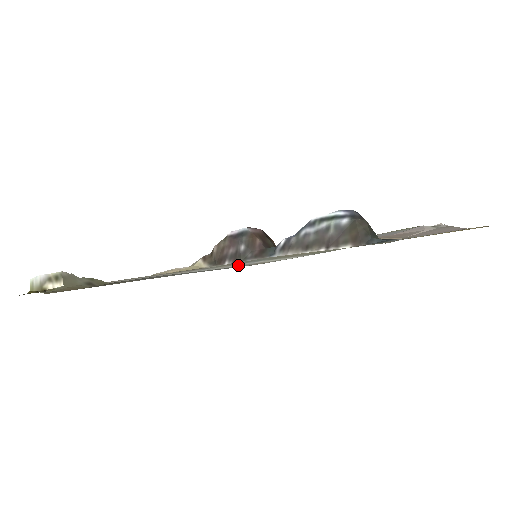
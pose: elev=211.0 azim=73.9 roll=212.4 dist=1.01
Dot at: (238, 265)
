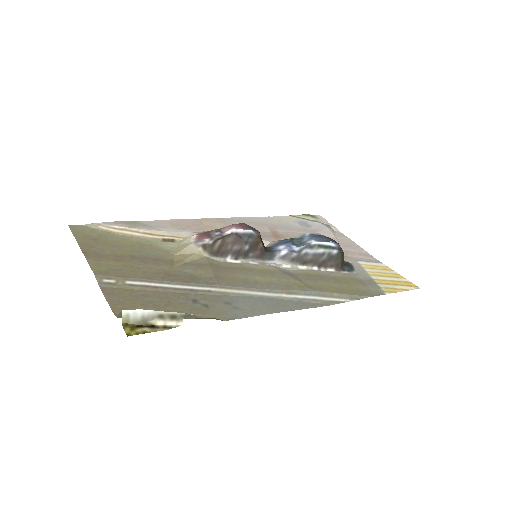
Dot at: (300, 297)
